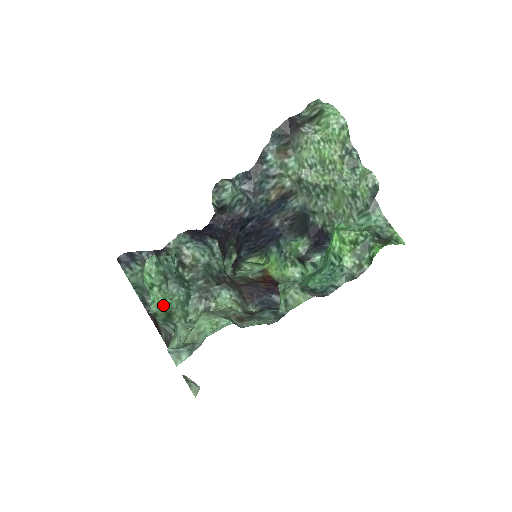
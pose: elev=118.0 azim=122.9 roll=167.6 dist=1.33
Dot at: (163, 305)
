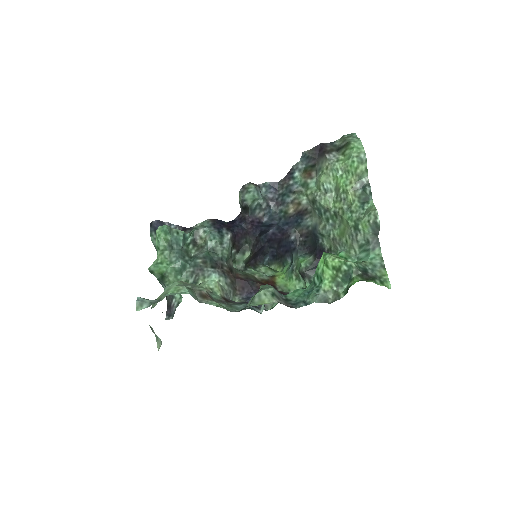
Dot at: (159, 266)
